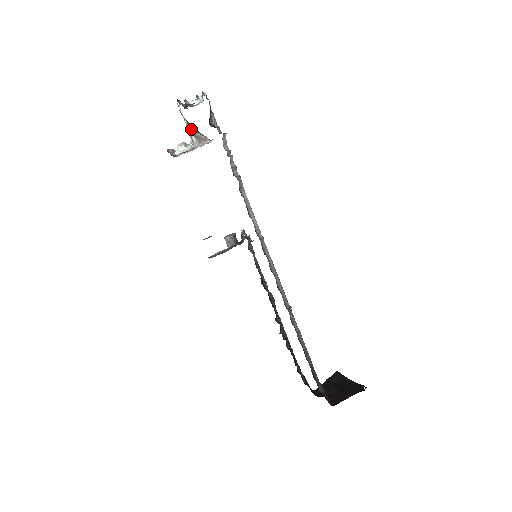
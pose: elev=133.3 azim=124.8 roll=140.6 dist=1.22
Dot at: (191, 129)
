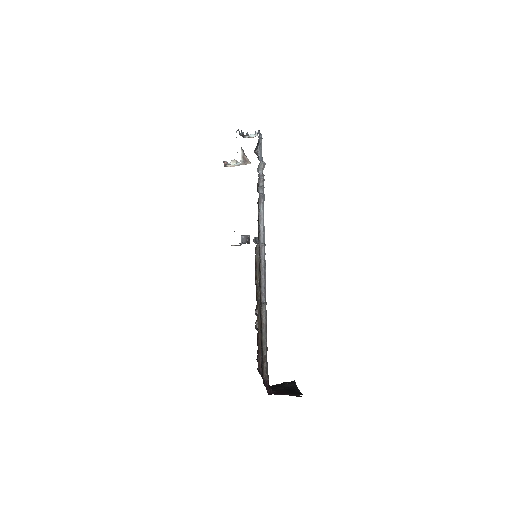
Dot at: (242, 152)
